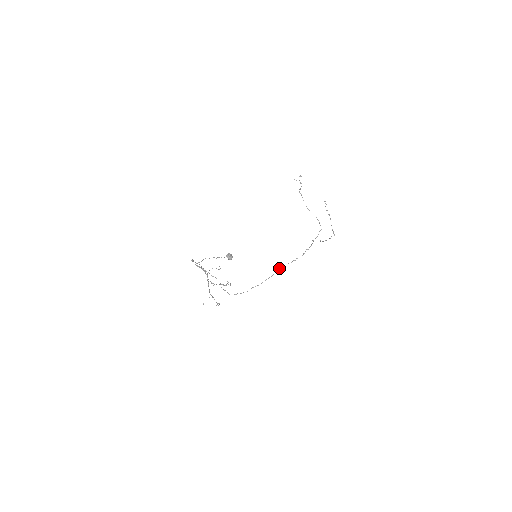
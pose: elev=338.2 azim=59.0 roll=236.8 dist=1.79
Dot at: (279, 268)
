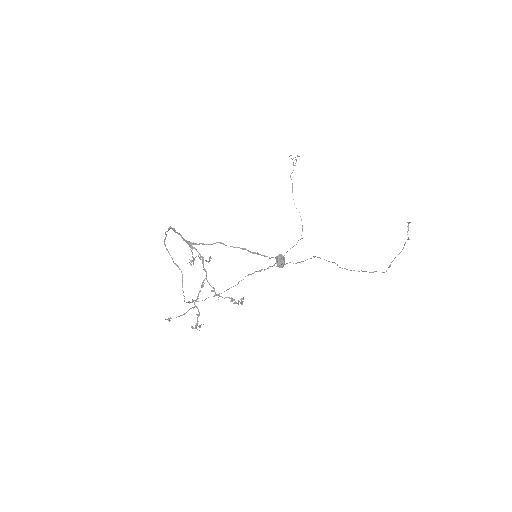
Dot at: occluded
